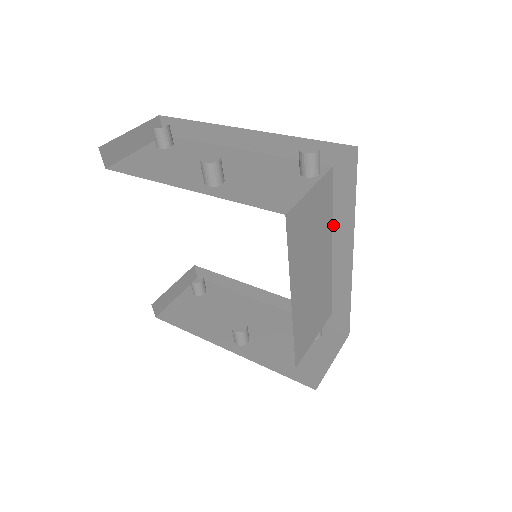
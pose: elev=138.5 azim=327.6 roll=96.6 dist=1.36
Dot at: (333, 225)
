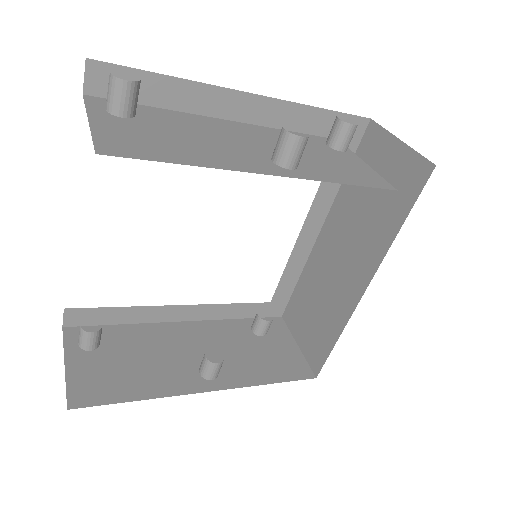
Dot at: (313, 203)
